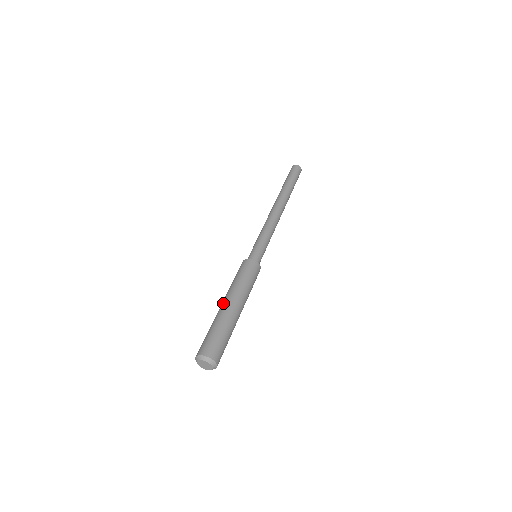
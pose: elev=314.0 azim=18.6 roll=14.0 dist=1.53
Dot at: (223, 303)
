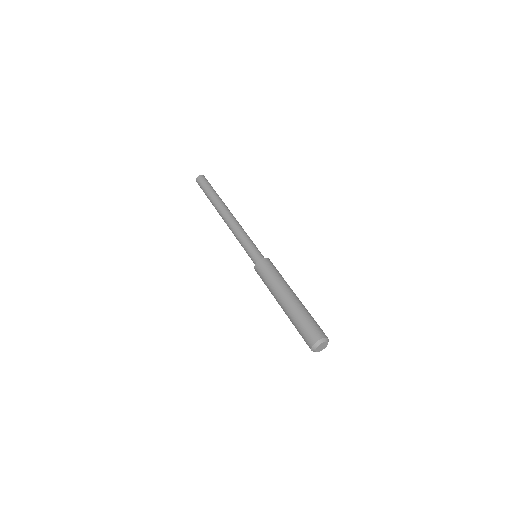
Dot at: (283, 300)
